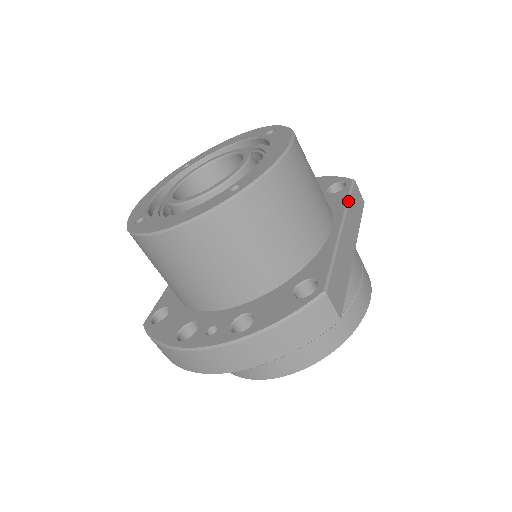
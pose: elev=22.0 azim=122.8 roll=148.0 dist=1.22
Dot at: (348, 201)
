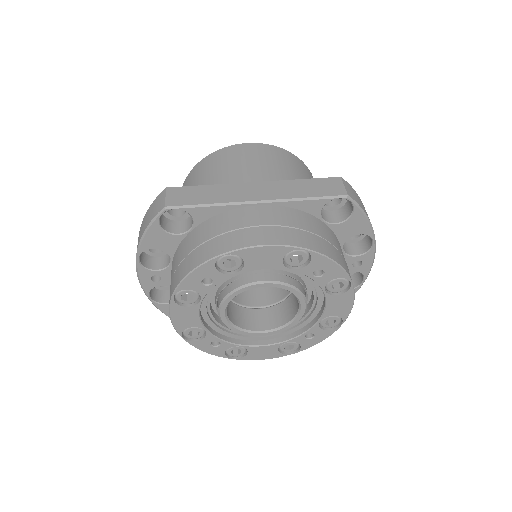
Dot at: (298, 179)
